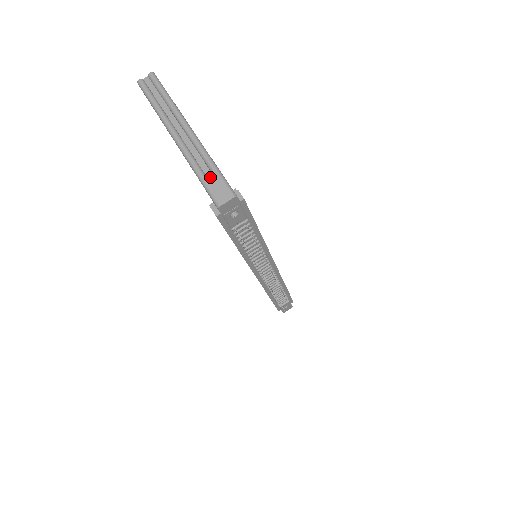
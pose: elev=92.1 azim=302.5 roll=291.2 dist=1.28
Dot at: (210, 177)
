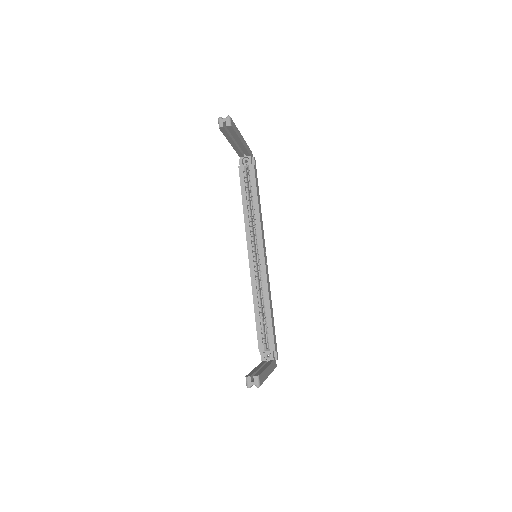
Dot at: occluded
